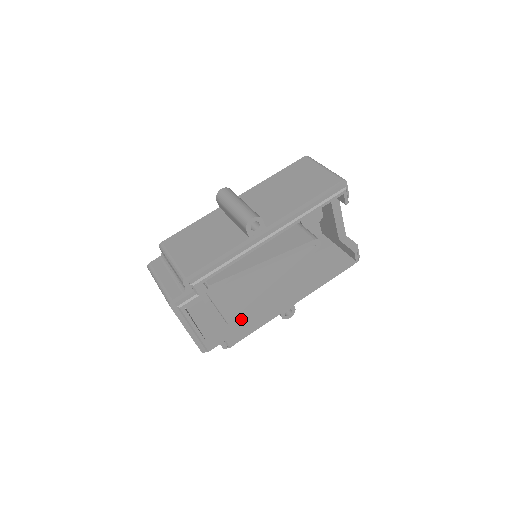
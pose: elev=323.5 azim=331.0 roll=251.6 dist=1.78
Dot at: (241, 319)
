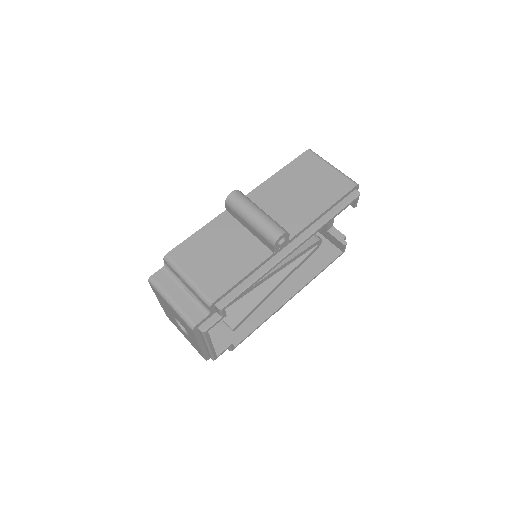
Dot at: occluded
